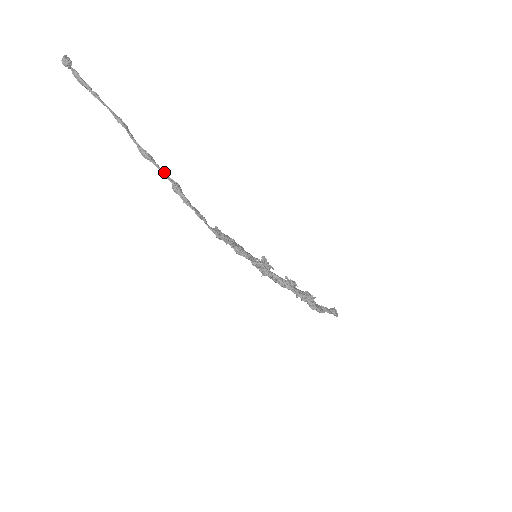
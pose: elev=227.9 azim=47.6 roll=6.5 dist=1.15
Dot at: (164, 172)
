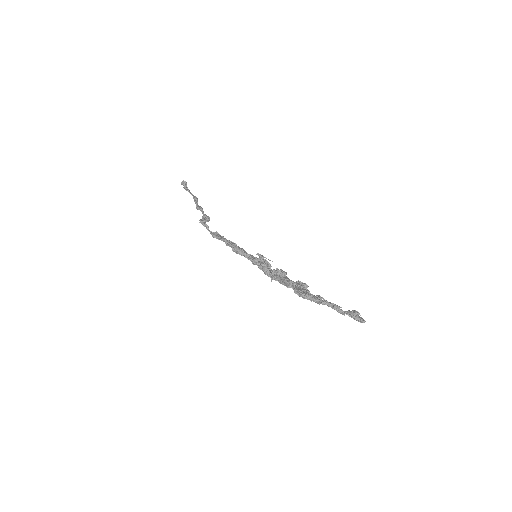
Dot at: (203, 212)
